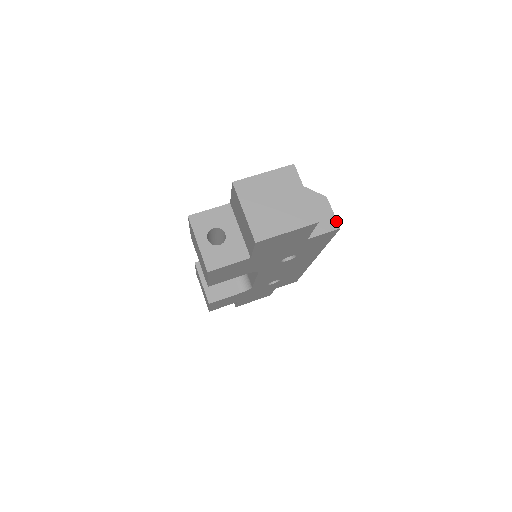
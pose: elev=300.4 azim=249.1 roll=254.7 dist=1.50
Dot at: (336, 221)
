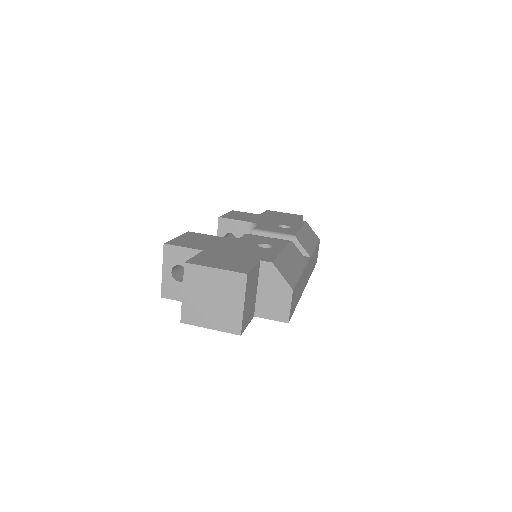
Dot at: (288, 315)
